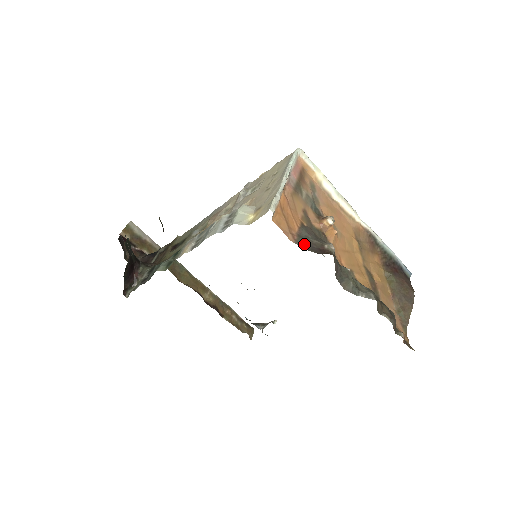
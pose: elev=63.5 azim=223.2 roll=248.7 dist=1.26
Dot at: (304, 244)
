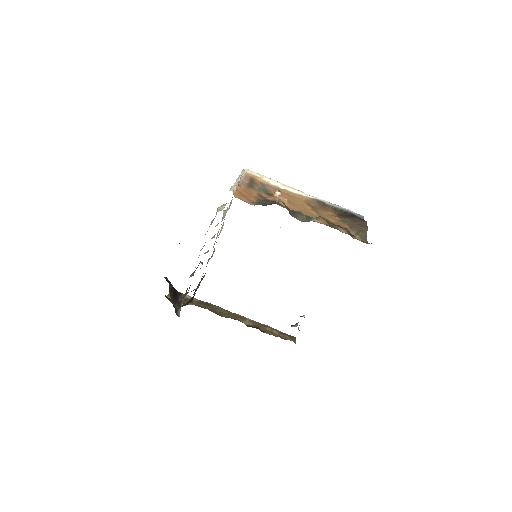
Dot at: (261, 204)
